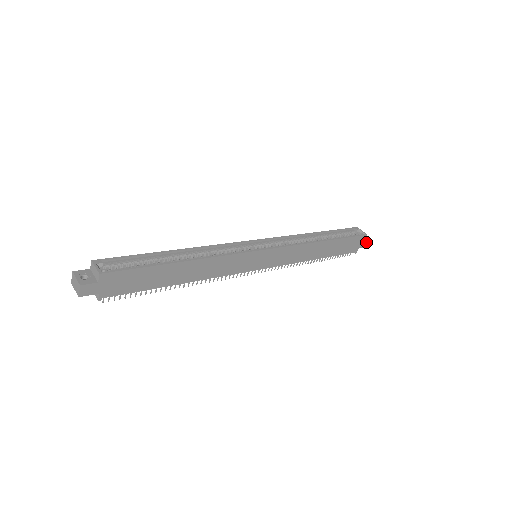
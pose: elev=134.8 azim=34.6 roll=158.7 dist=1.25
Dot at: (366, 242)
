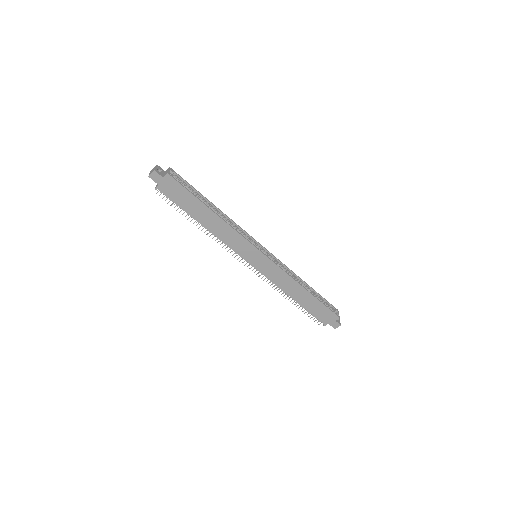
Dot at: (336, 324)
